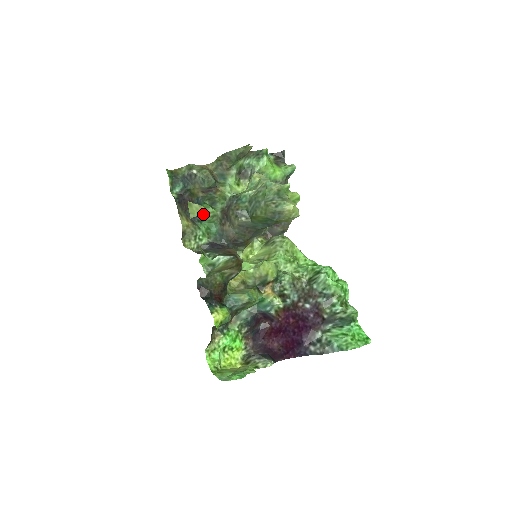
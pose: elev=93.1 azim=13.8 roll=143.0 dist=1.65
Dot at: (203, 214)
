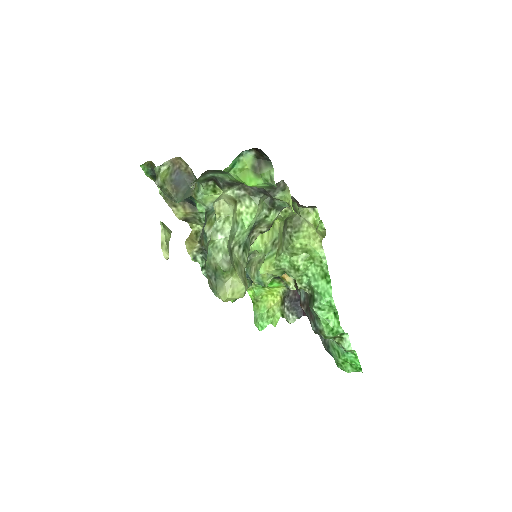
Dot at: (166, 253)
